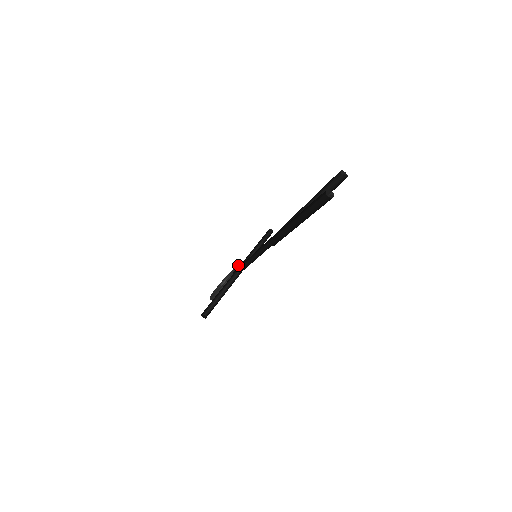
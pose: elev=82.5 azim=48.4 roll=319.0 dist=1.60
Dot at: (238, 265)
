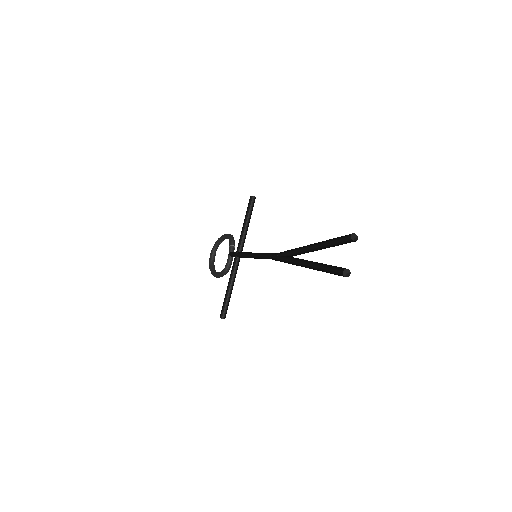
Dot at: (230, 240)
